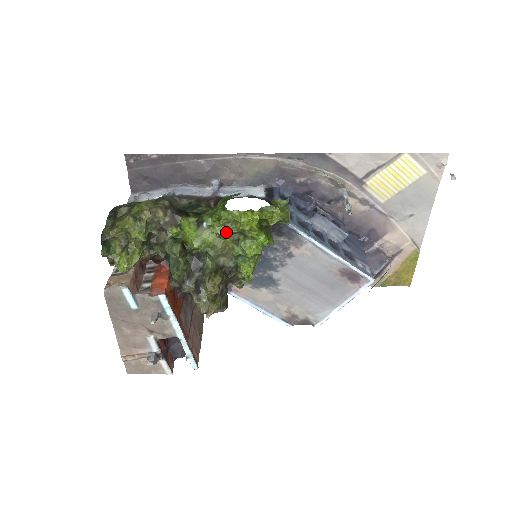
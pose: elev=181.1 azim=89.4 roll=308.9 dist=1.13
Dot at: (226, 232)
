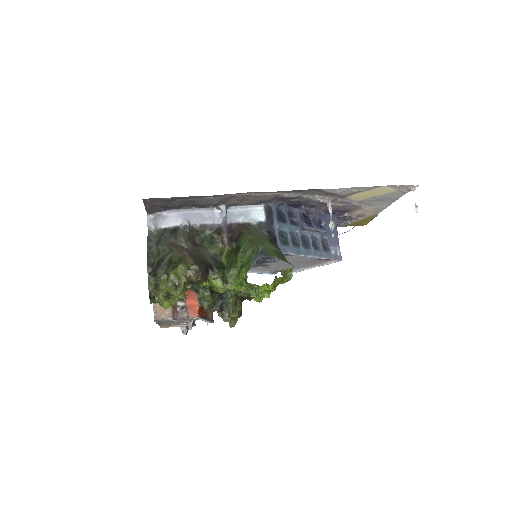
Dot at: (246, 289)
